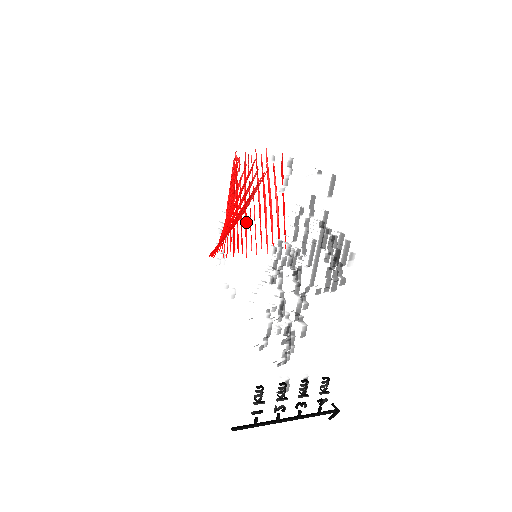
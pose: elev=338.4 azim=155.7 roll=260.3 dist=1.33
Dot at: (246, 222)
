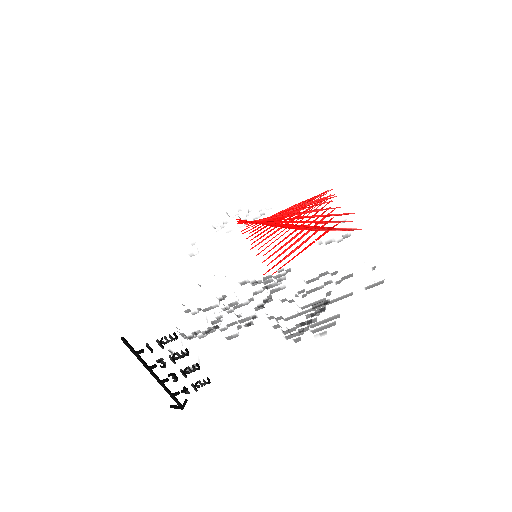
Dot at: (278, 230)
